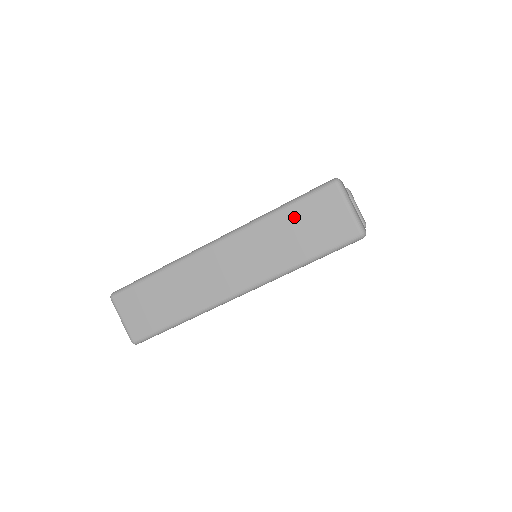
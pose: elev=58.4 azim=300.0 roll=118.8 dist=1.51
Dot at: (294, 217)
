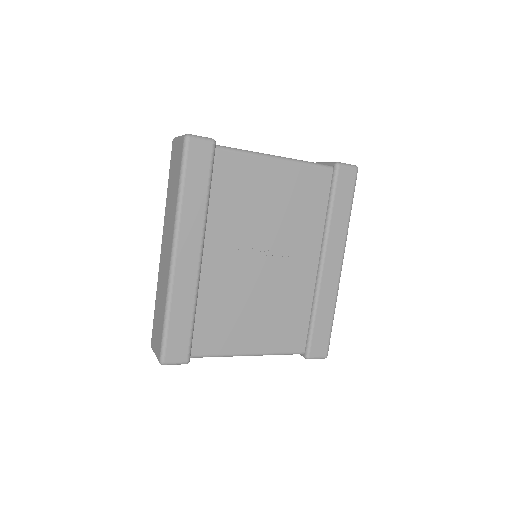
Dot at: (170, 180)
